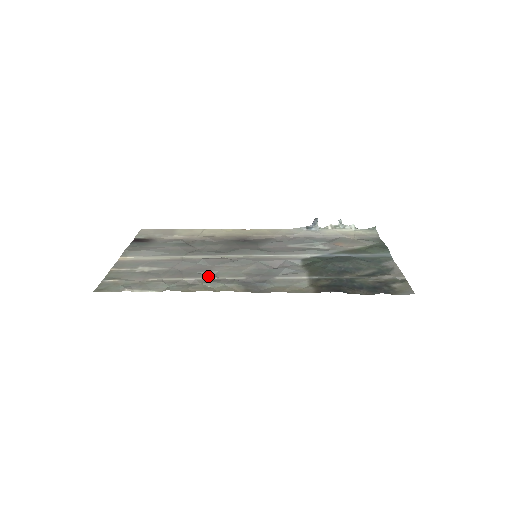
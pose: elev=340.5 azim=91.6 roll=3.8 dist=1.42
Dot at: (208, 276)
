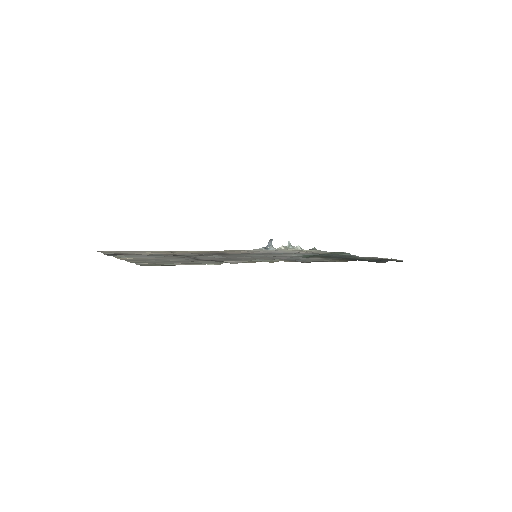
Dot at: (242, 260)
